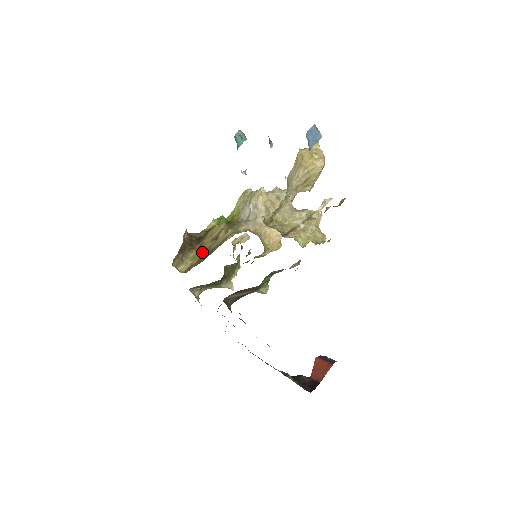
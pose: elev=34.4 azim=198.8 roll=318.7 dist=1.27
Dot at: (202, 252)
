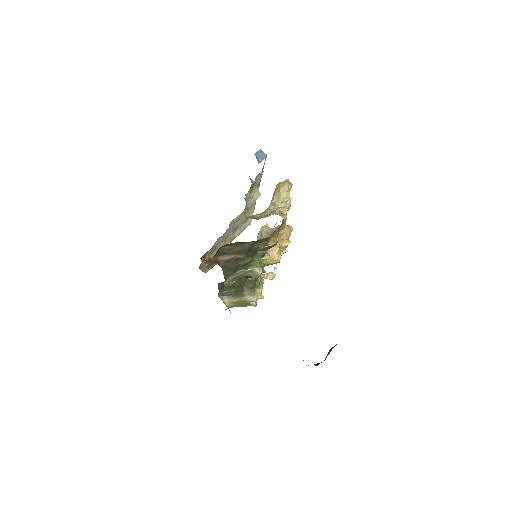
Dot at: occluded
